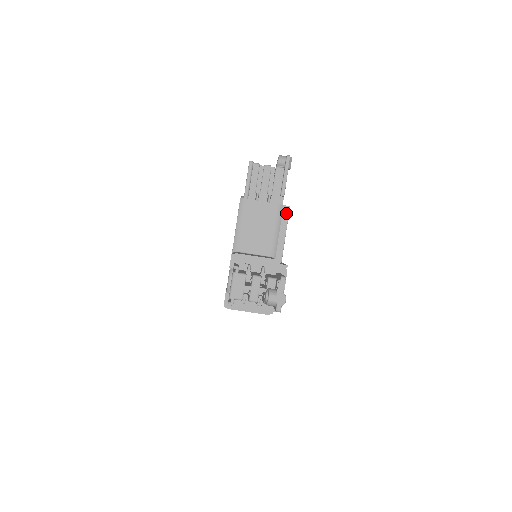
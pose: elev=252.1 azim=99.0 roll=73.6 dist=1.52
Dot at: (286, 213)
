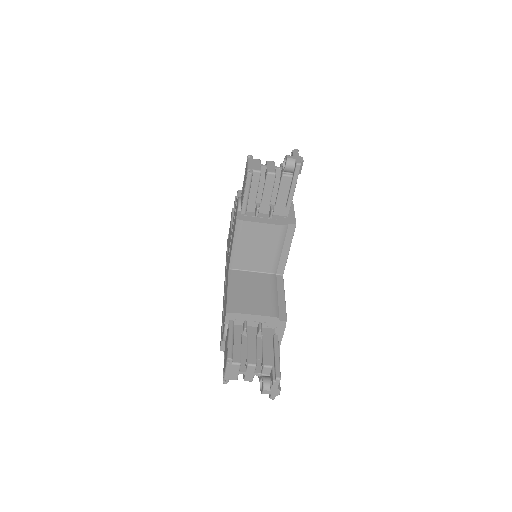
Dot at: (291, 231)
